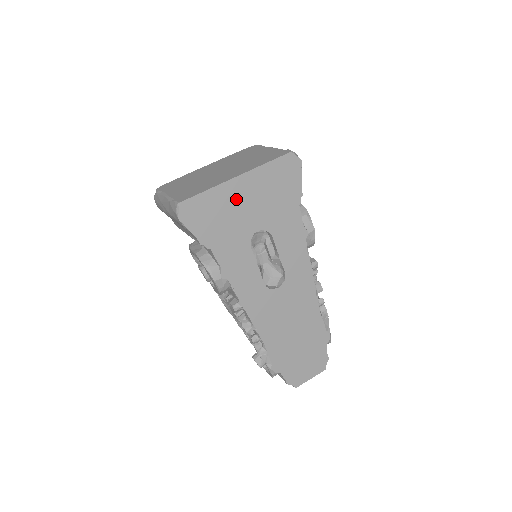
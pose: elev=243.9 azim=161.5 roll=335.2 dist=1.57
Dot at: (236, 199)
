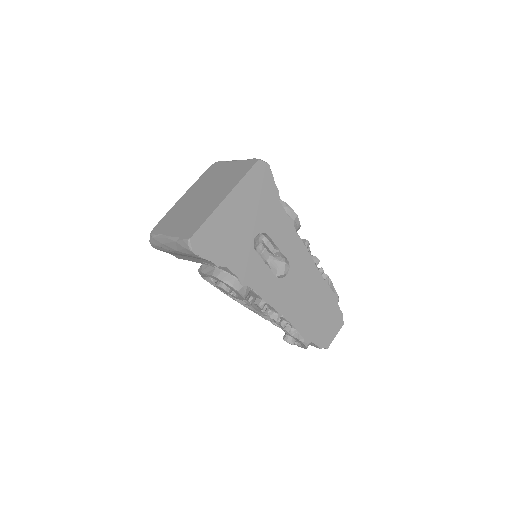
Dot at: (231, 217)
